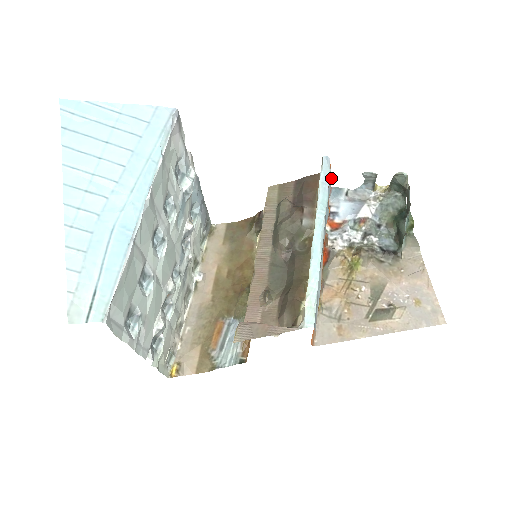
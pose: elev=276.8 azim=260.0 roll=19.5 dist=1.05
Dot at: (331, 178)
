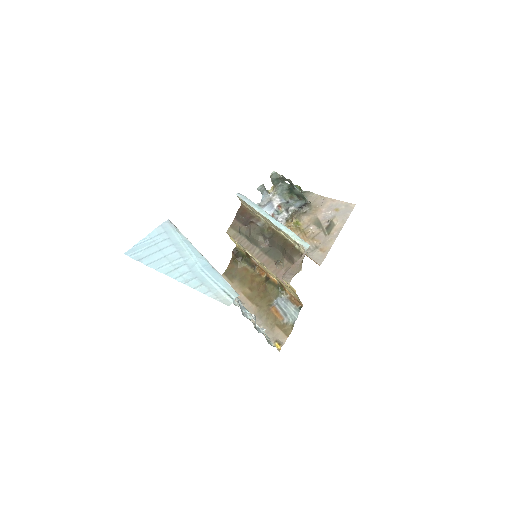
Dot at: occluded
